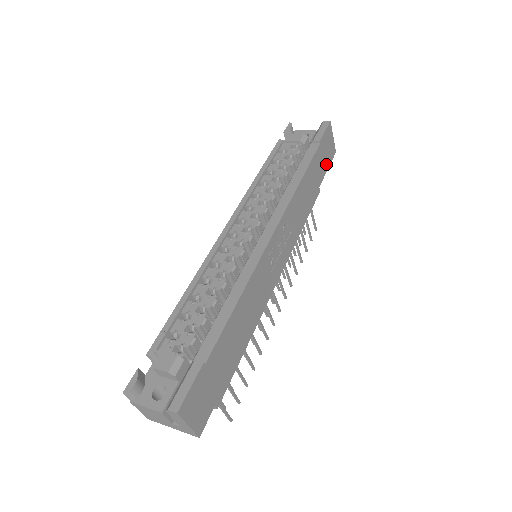
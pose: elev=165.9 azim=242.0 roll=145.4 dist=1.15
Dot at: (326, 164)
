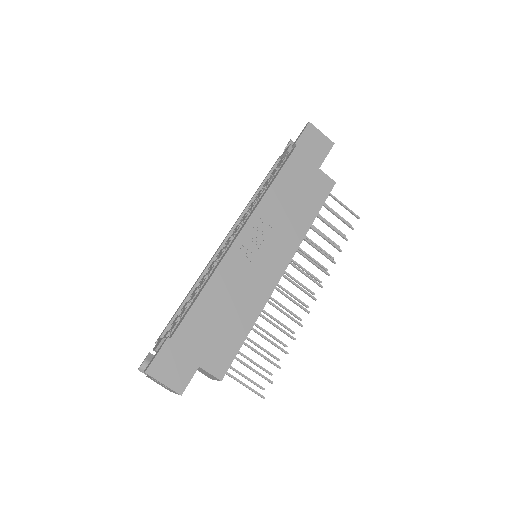
Dot at: (318, 158)
